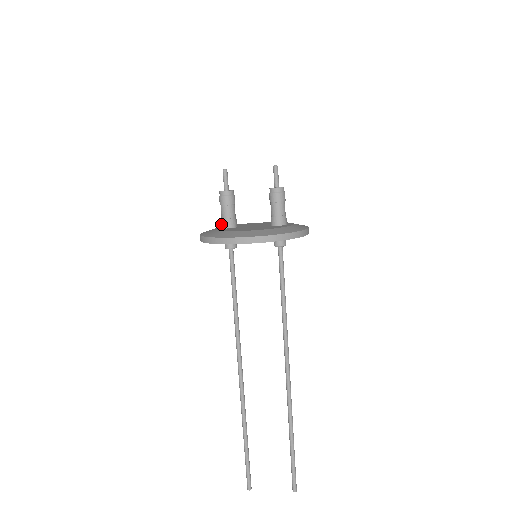
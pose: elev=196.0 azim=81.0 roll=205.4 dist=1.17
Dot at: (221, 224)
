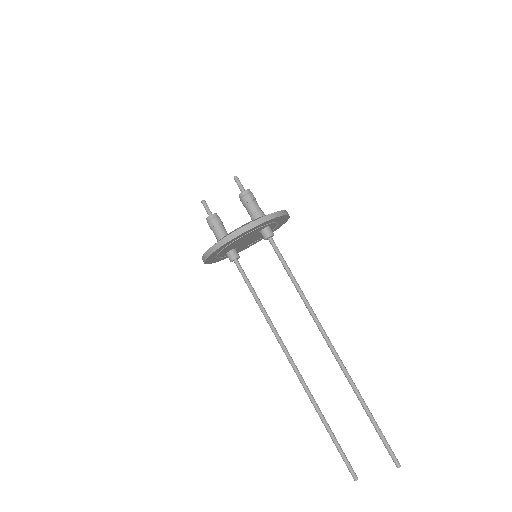
Dot at: occluded
